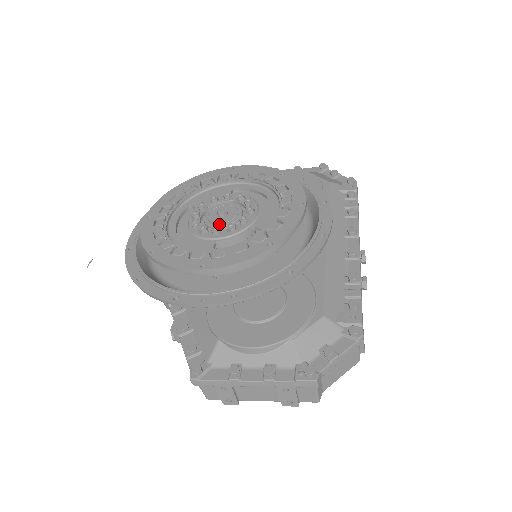
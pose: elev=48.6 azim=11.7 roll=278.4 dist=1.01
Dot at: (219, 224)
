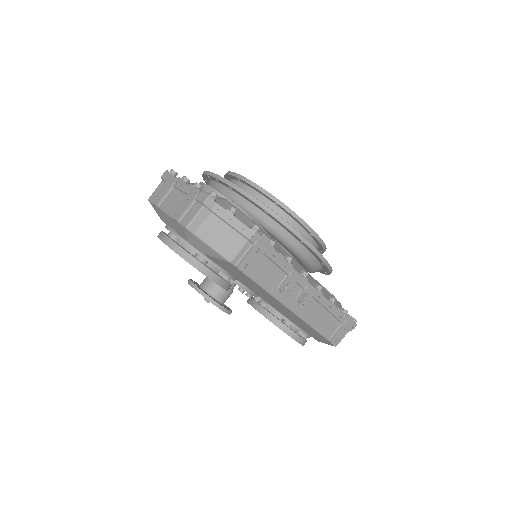
Dot at: occluded
